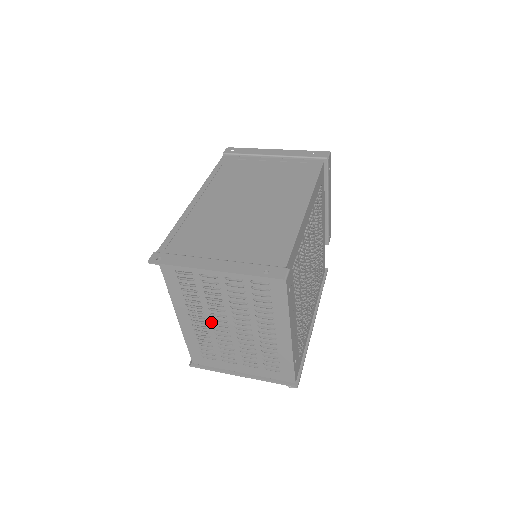
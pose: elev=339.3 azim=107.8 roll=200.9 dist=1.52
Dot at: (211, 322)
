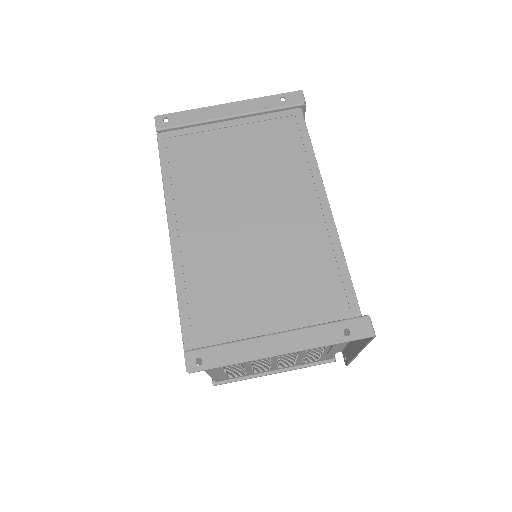
Dot at: occluded
